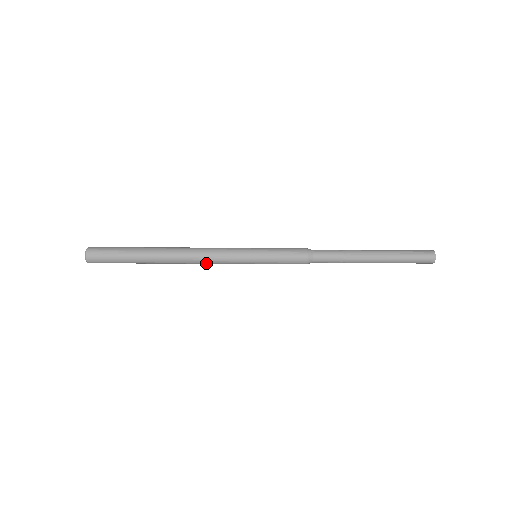
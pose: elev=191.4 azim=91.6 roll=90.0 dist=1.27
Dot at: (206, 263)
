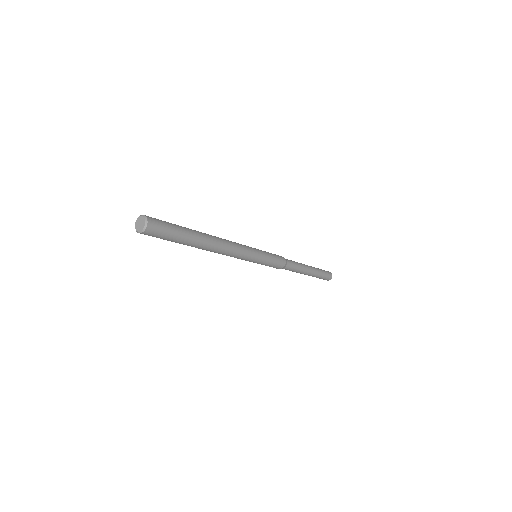
Dot at: (233, 252)
